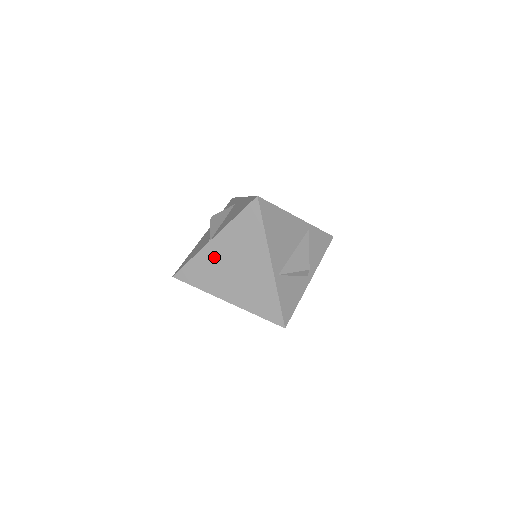
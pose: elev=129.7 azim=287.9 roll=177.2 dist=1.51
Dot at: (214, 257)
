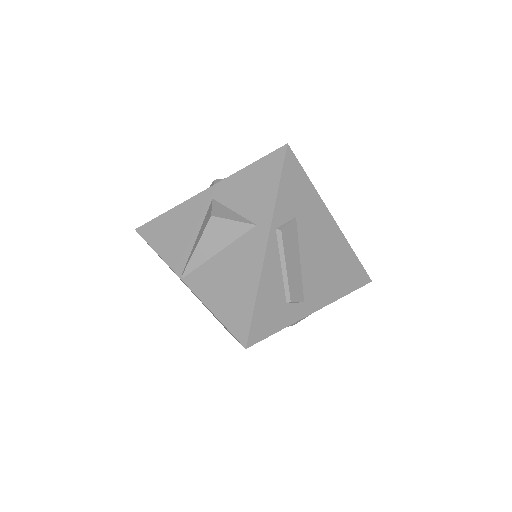
Dot at: occluded
